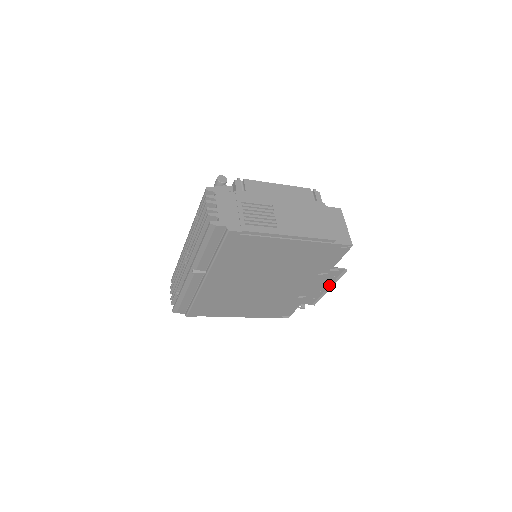
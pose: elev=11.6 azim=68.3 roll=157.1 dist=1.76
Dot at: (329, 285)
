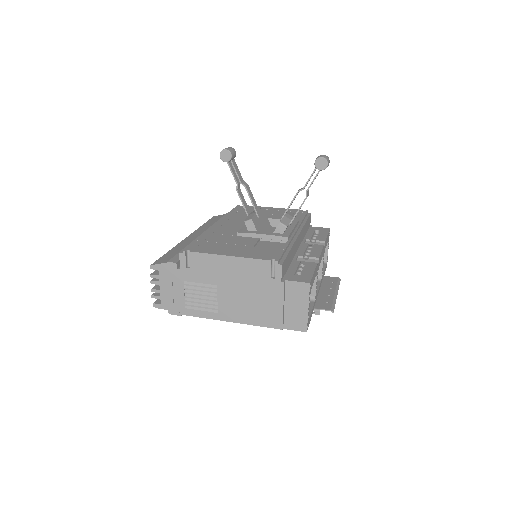
Dot at: (333, 295)
